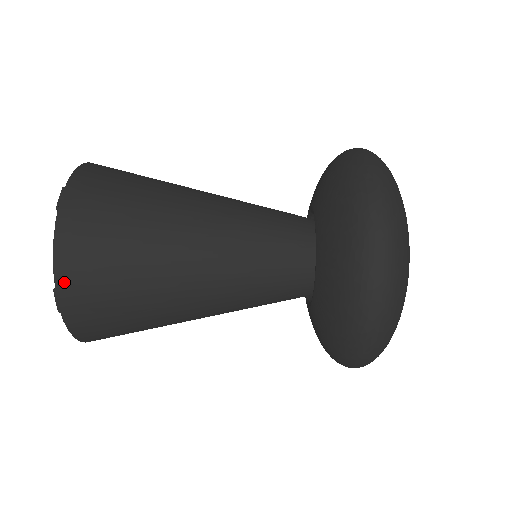
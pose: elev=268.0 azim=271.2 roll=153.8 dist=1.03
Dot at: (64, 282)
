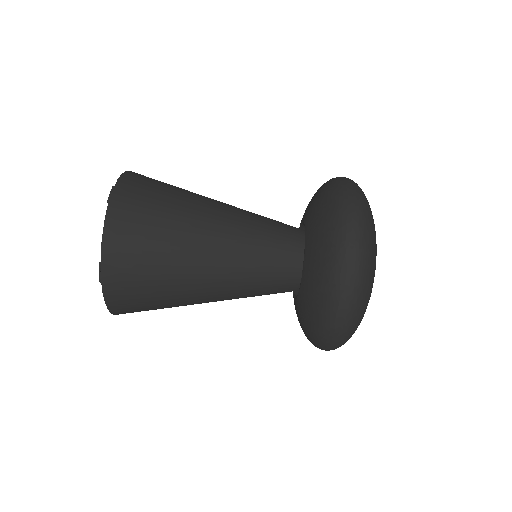
Dot at: (118, 313)
